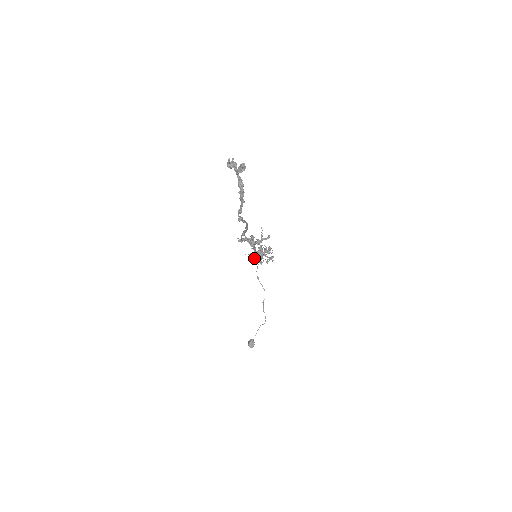
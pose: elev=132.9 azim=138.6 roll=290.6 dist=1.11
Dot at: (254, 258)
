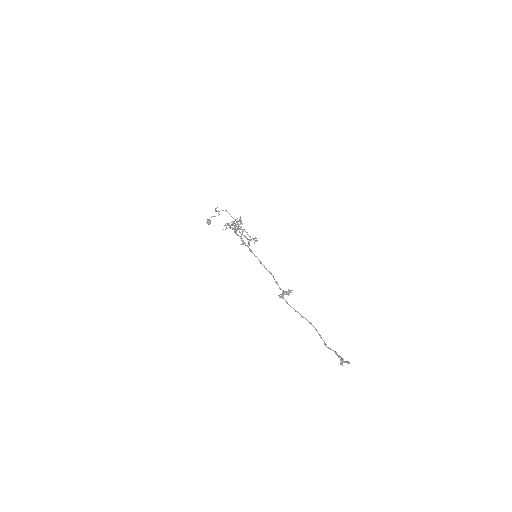
Dot at: (230, 228)
